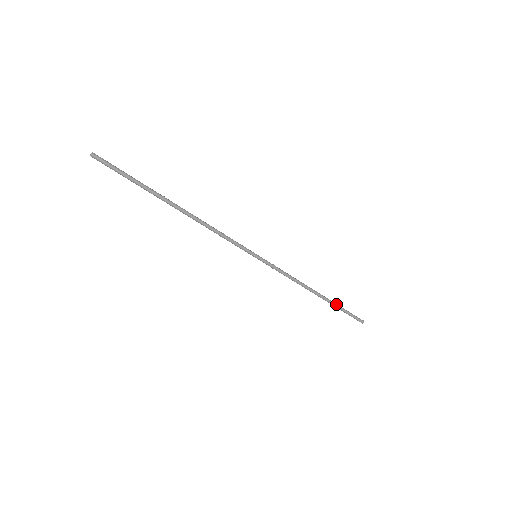
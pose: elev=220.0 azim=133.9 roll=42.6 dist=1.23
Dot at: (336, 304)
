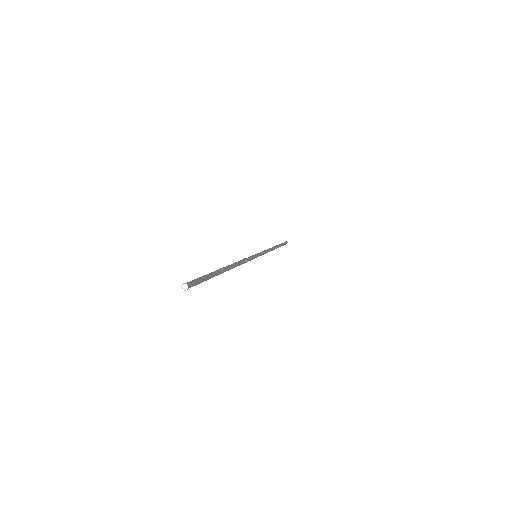
Dot at: (280, 246)
